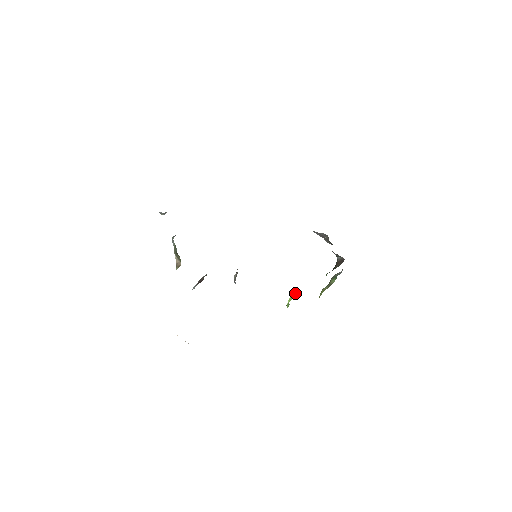
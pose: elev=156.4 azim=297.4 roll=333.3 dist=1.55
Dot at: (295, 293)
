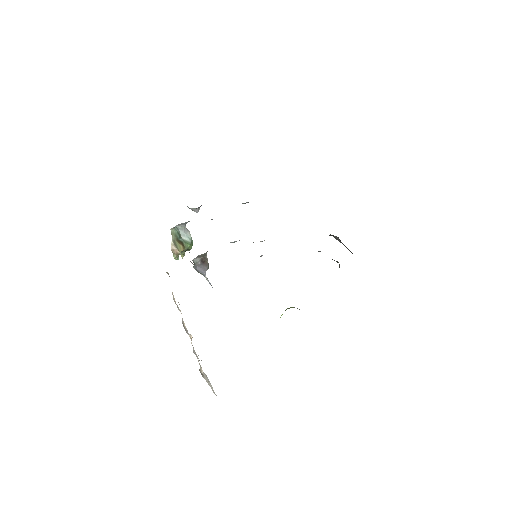
Dot at: (290, 307)
